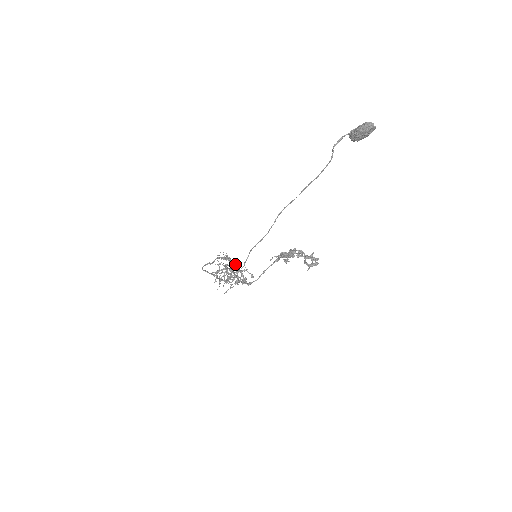
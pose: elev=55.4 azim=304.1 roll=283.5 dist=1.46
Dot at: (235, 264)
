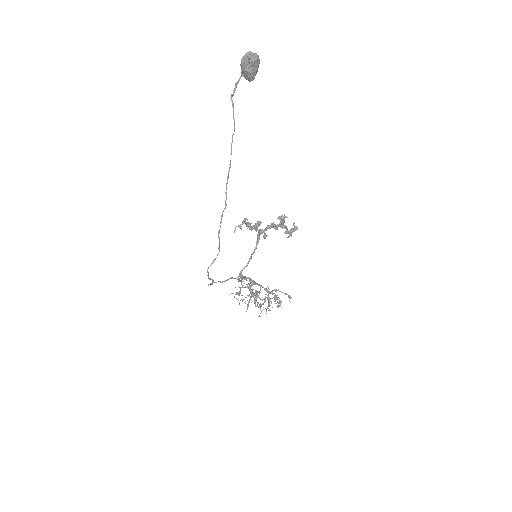
Dot at: (260, 285)
